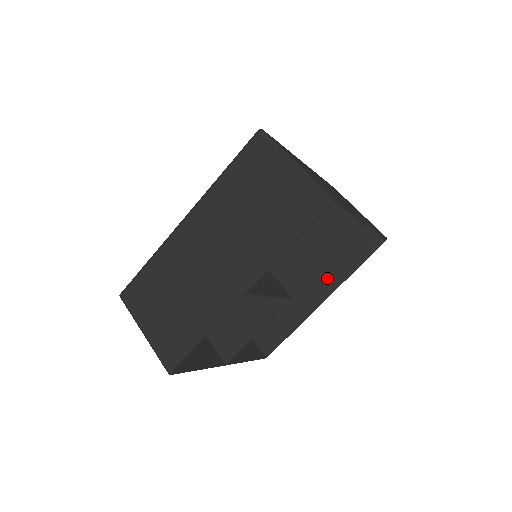
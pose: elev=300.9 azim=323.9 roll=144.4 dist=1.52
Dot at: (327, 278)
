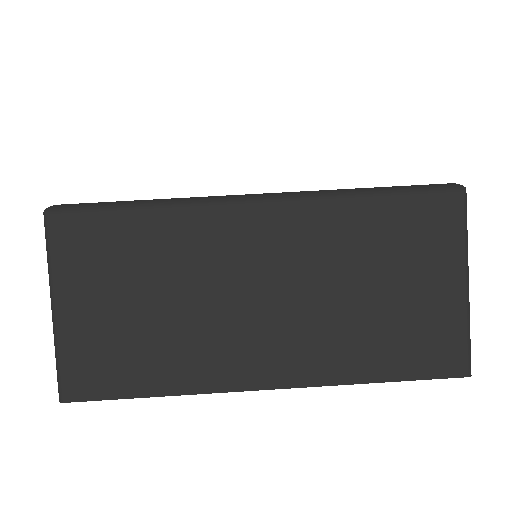
Dot at: occluded
